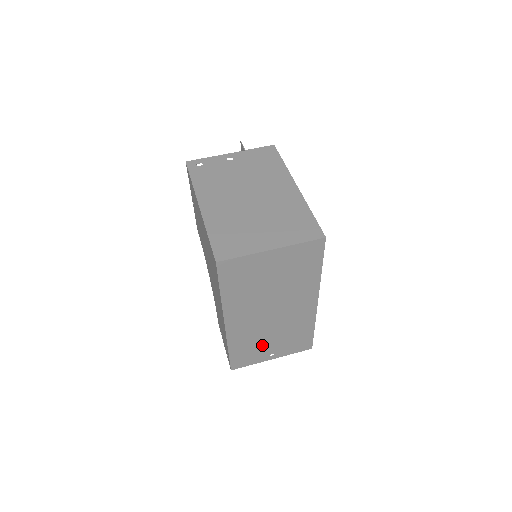
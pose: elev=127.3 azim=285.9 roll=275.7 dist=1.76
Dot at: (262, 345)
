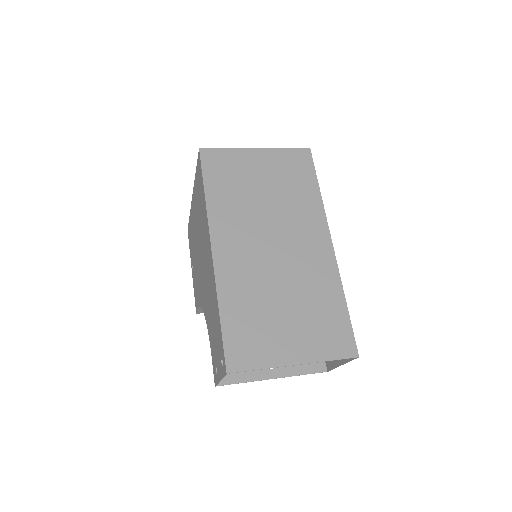
Dot at: (271, 317)
